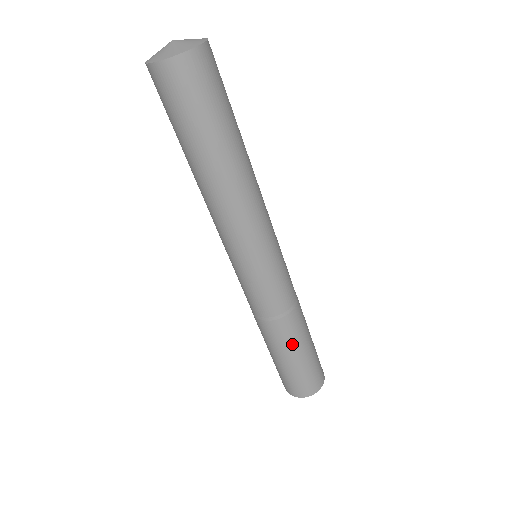
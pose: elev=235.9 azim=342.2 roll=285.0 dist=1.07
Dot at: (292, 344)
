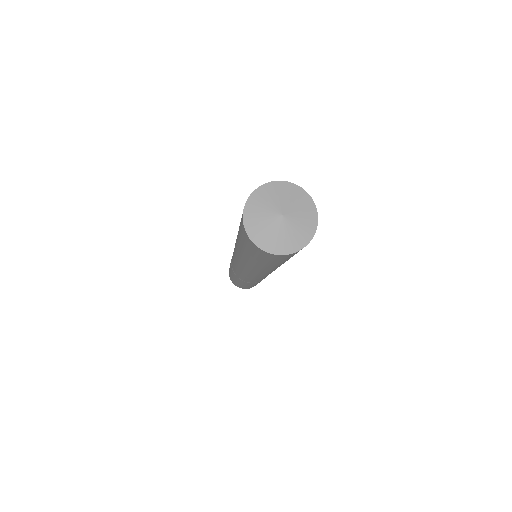
Dot at: (247, 285)
